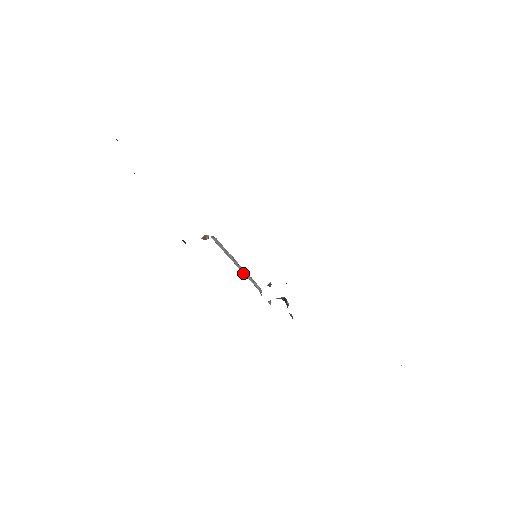
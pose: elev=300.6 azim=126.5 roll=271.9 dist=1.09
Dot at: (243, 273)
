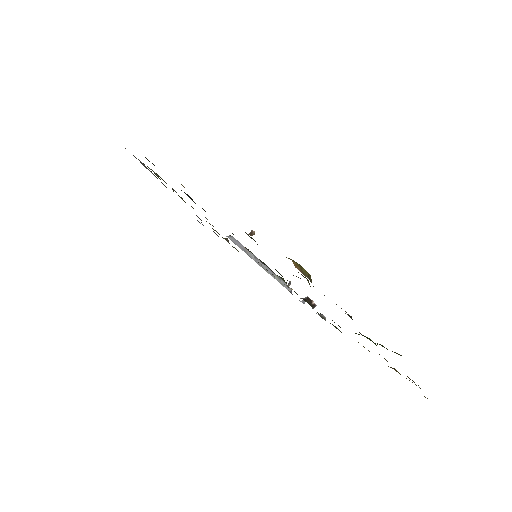
Dot at: (267, 271)
